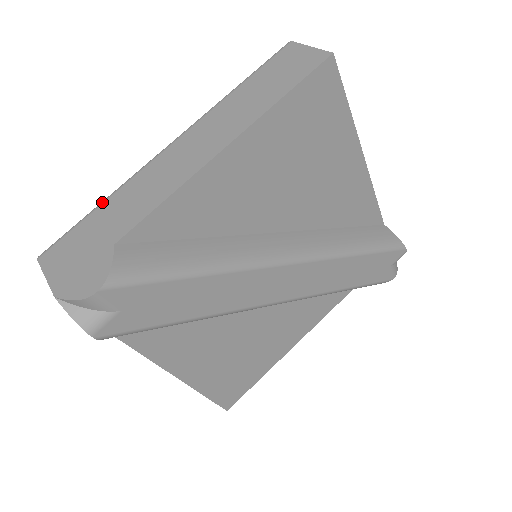
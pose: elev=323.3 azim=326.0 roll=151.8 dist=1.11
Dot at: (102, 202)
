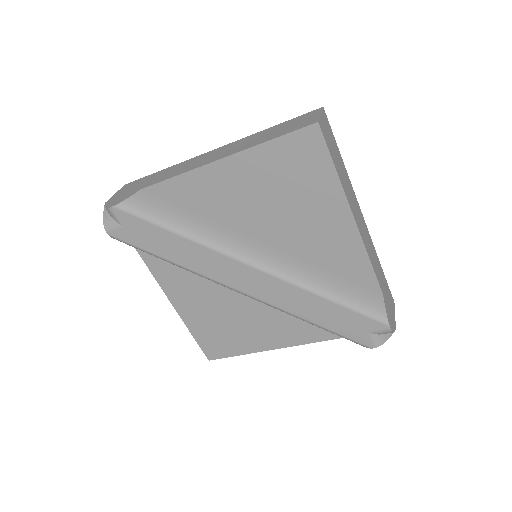
Dot at: (166, 168)
